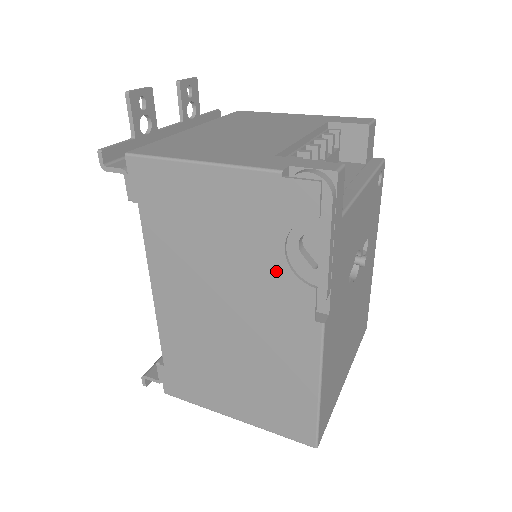
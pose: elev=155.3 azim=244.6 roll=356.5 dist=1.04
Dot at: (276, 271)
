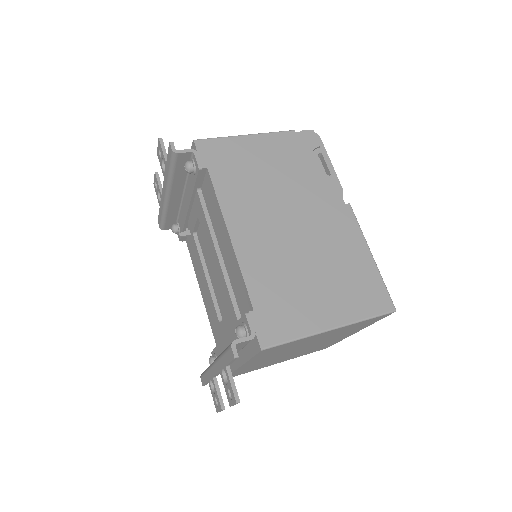
Dot at: (312, 181)
